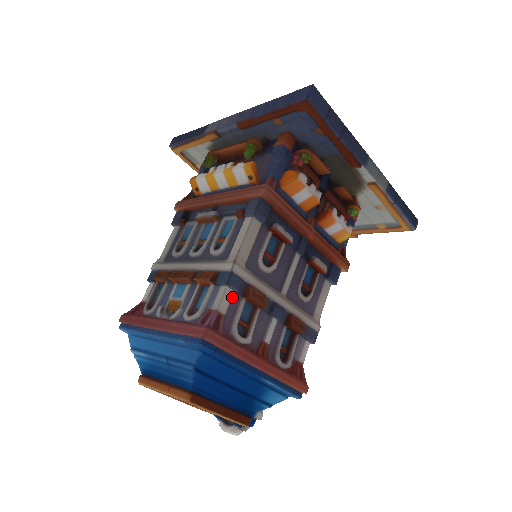
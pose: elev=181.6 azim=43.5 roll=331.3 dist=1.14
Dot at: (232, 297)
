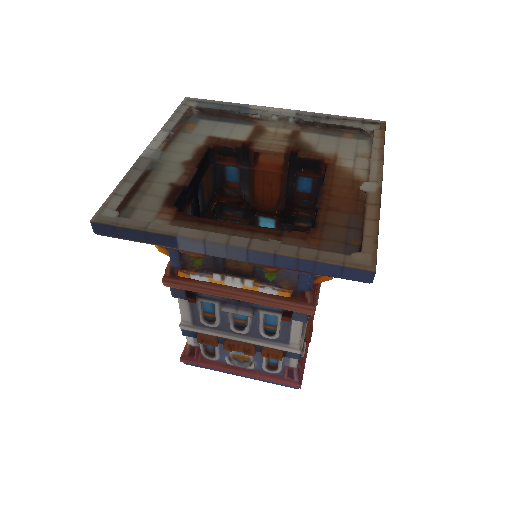
Dot at: occluded
